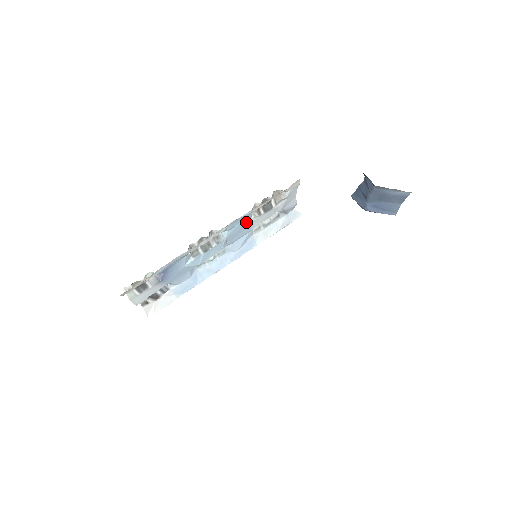
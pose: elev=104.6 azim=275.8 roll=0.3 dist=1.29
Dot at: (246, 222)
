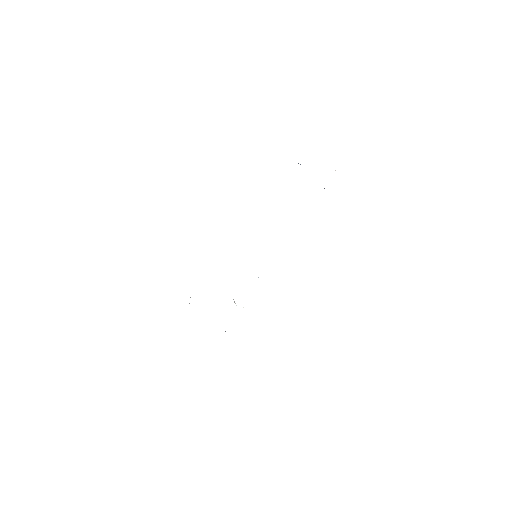
Dot at: occluded
